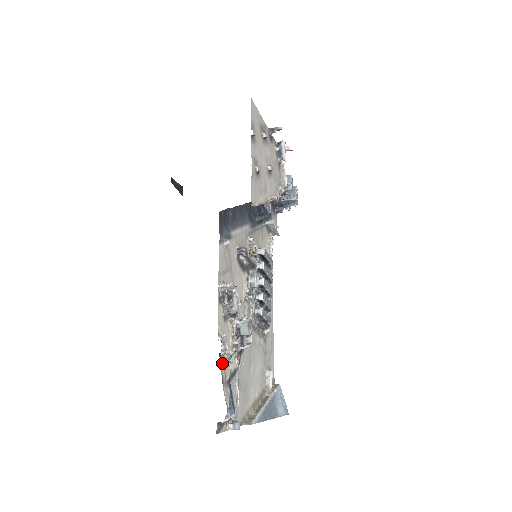
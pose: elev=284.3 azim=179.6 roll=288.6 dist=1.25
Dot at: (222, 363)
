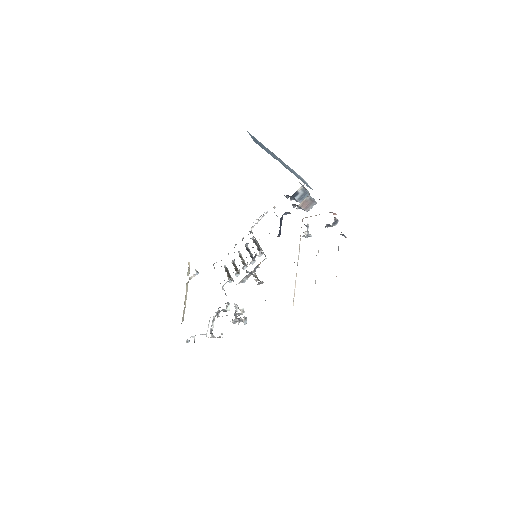
Dot at: occluded
